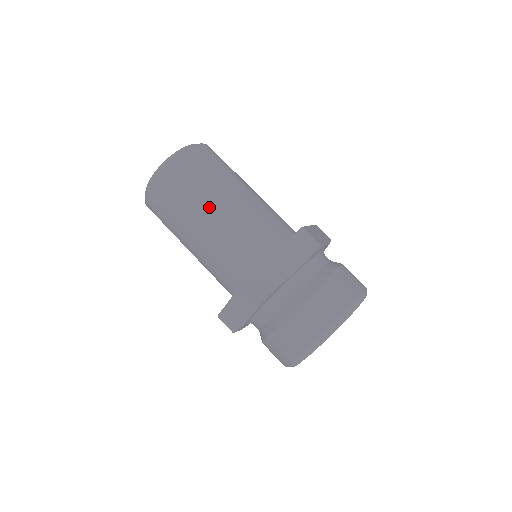
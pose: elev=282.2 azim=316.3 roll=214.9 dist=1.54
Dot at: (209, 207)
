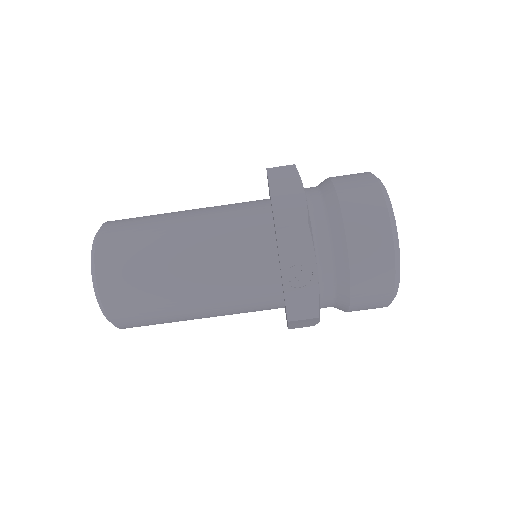
Dot at: (174, 235)
